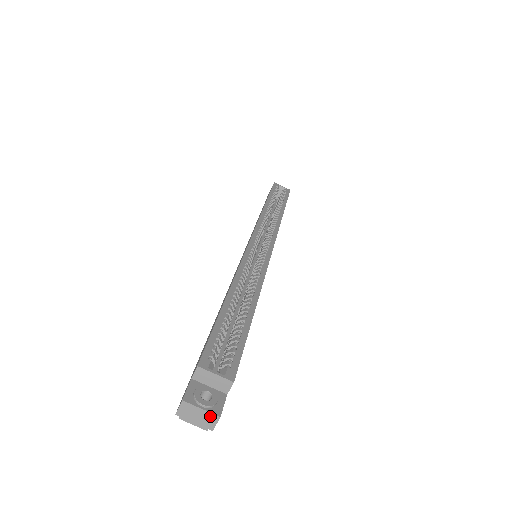
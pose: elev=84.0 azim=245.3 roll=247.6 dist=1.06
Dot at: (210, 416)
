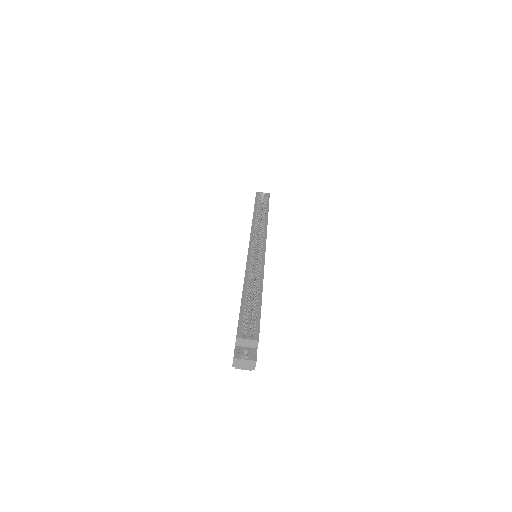
Dot at: (251, 362)
